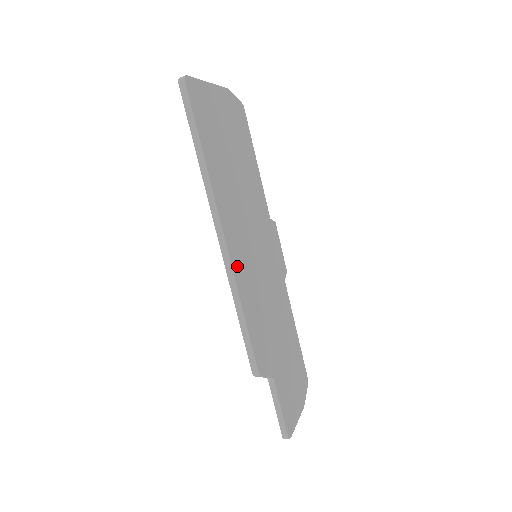
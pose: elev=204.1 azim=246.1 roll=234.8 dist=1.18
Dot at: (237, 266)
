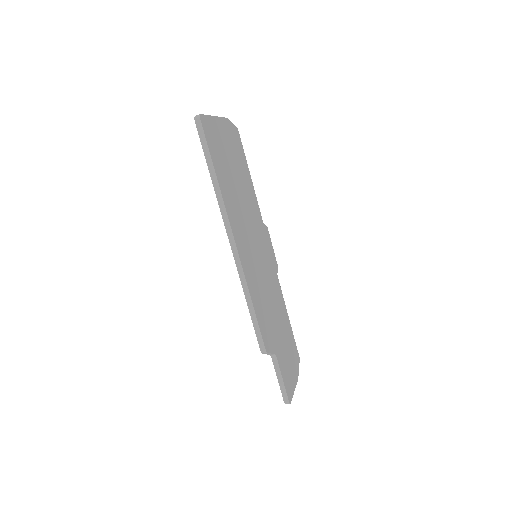
Dot at: (245, 265)
